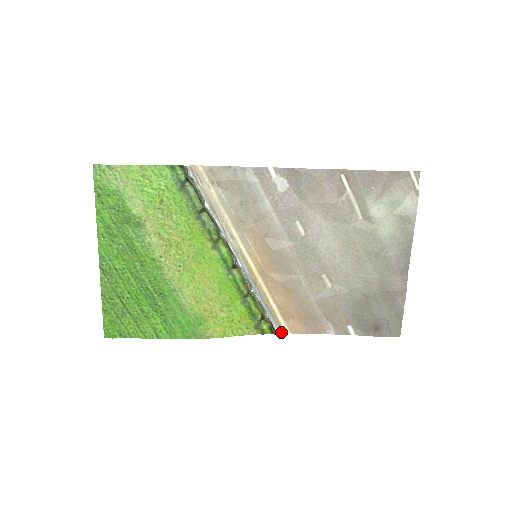
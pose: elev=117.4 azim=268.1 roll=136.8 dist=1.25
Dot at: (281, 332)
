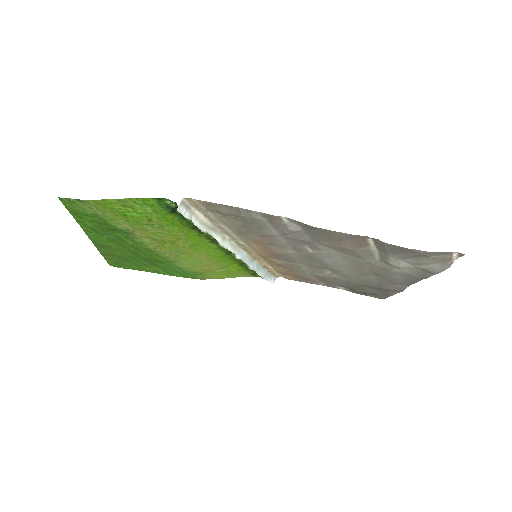
Dot at: (275, 278)
